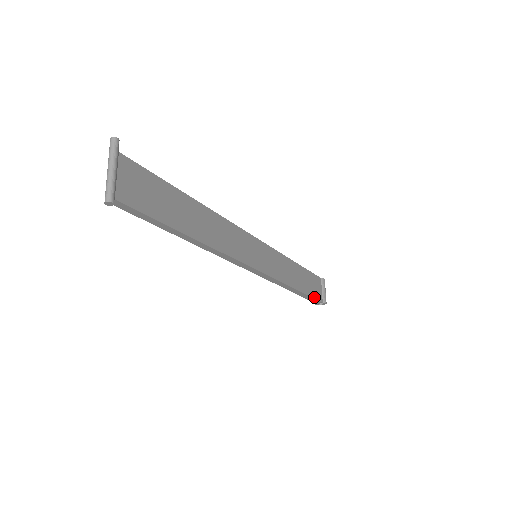
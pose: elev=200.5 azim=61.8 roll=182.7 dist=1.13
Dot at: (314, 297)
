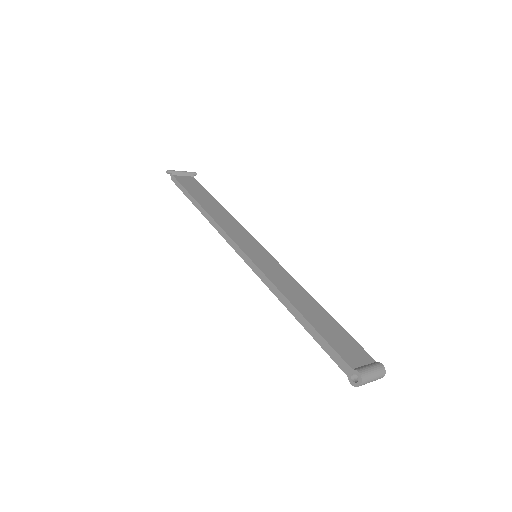
Dot at: (332, 345)
